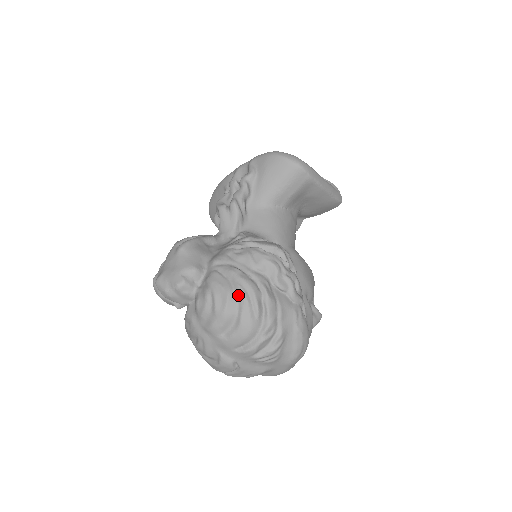
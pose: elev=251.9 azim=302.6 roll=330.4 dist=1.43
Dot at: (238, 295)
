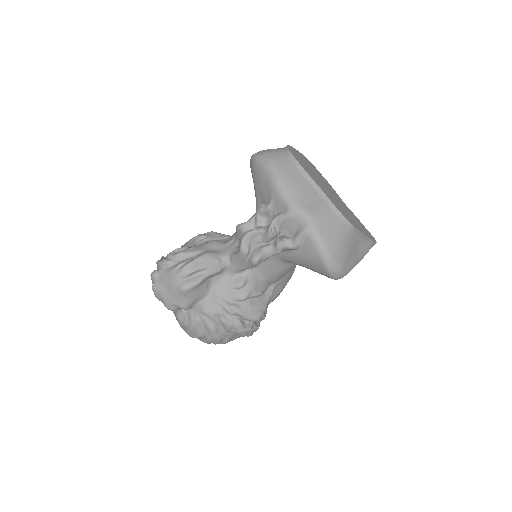
Dot at: (206, 339)
